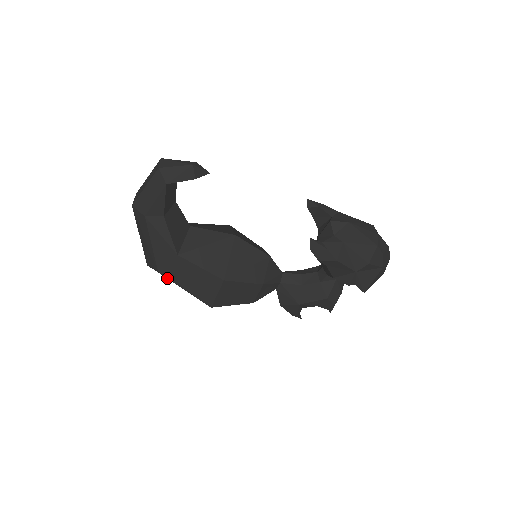
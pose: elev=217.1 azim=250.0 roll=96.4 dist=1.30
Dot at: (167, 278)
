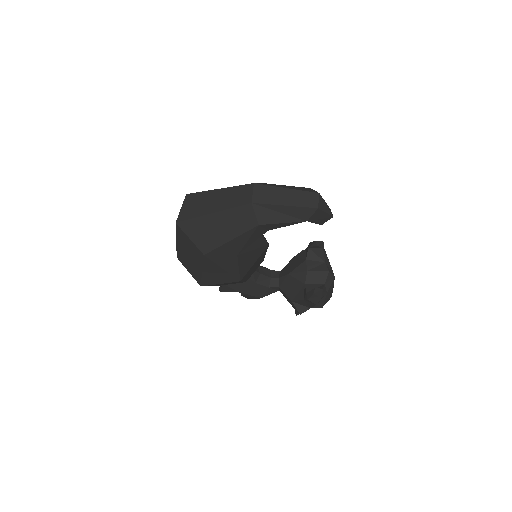
Dot at: (196, 254)
